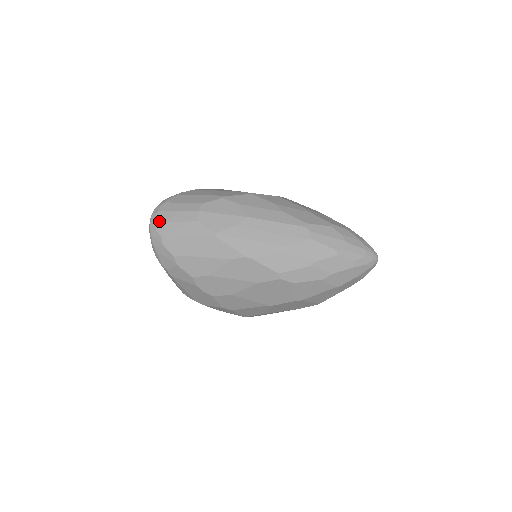
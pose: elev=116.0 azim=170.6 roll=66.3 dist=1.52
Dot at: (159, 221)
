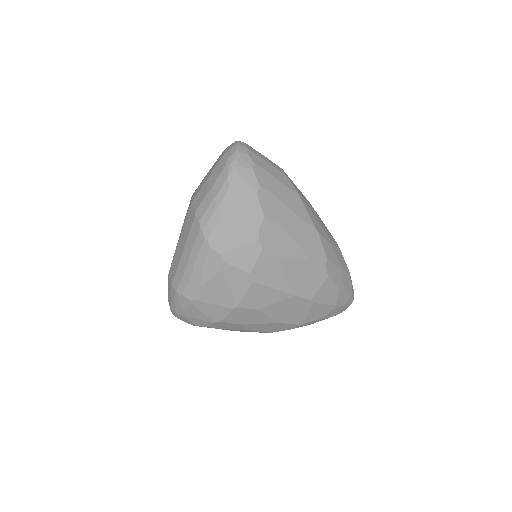
Dot at: (251, 150)
